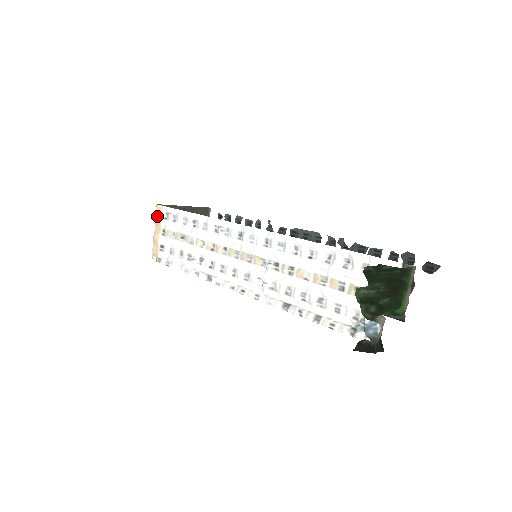
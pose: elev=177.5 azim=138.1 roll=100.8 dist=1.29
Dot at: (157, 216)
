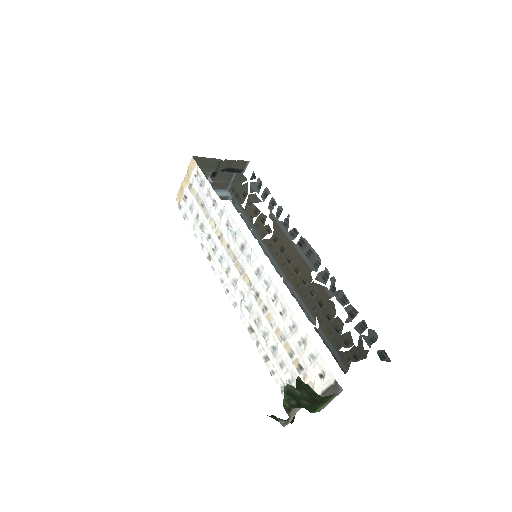
Dot at: (190, 168)
